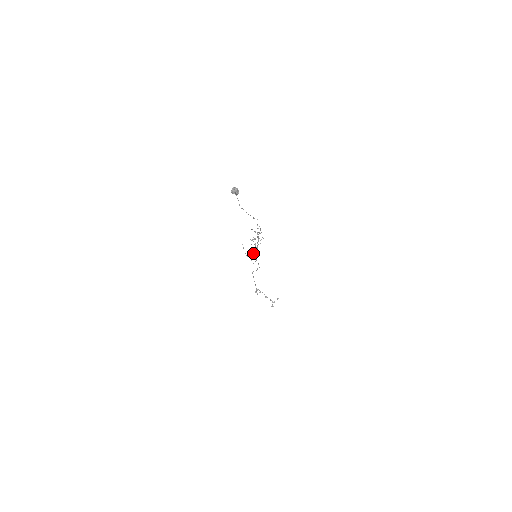
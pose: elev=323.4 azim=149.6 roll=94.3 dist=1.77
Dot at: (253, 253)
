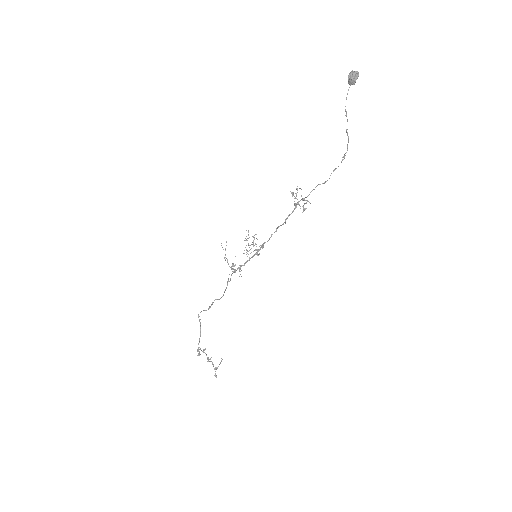
Dot at: (255, 250)
